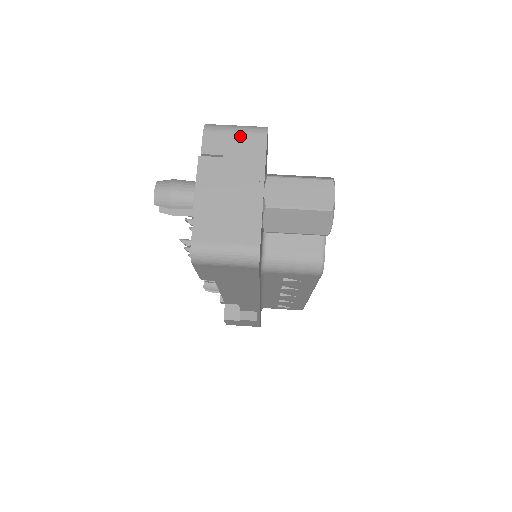
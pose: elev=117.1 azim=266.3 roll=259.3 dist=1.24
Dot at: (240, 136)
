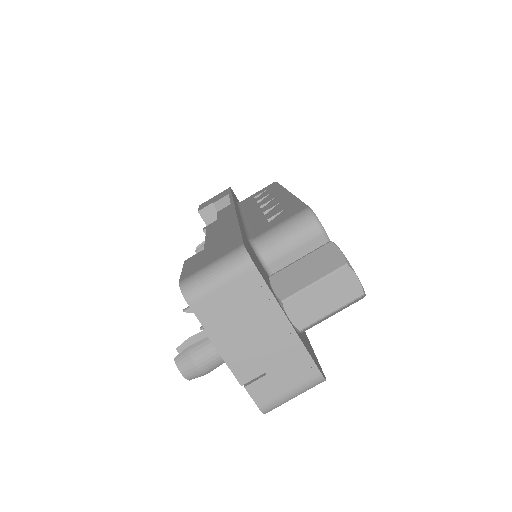
Dot at: (229, 286)
